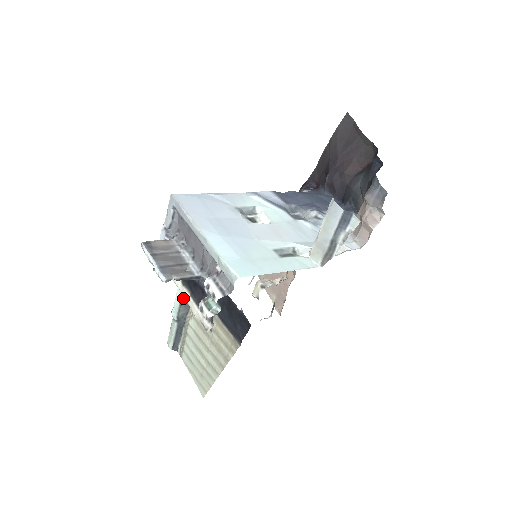
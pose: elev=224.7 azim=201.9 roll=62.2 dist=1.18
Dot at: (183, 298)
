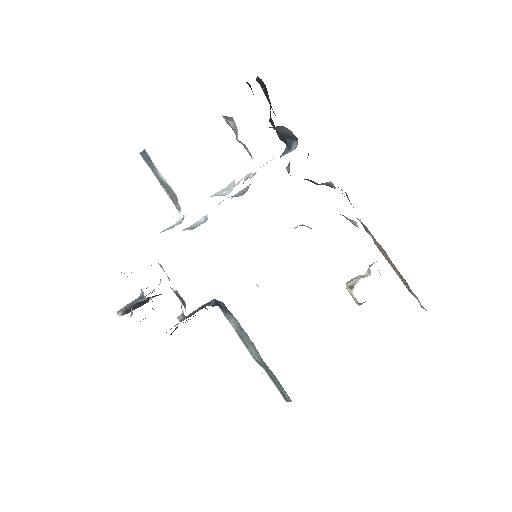
Dot at: (242, 338)
